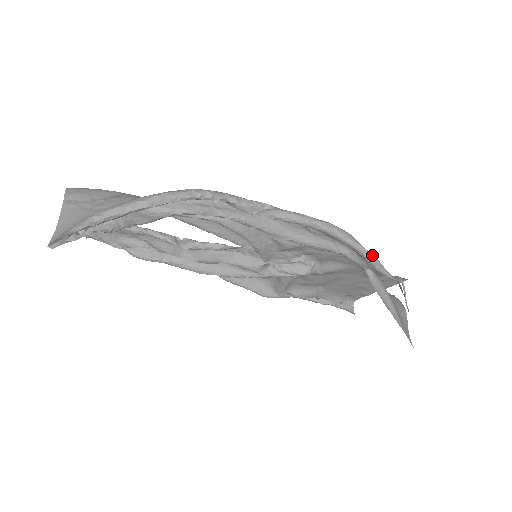
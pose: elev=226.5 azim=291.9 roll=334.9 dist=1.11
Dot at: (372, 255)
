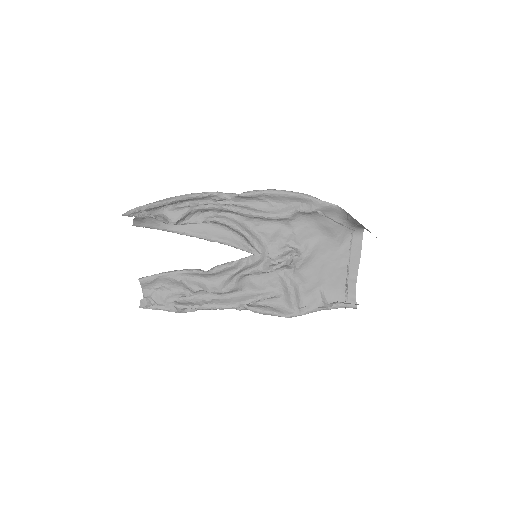
Dot at: (312, 196)
